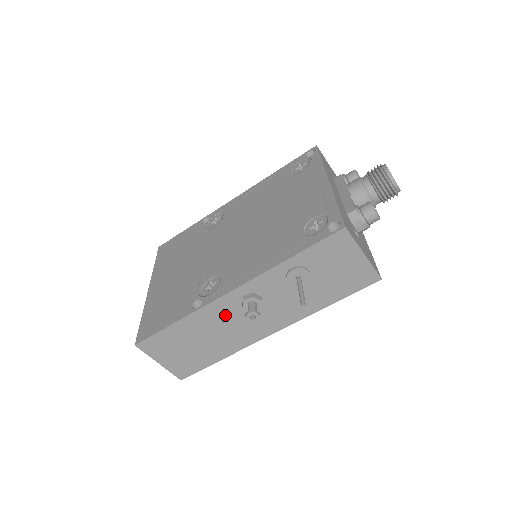
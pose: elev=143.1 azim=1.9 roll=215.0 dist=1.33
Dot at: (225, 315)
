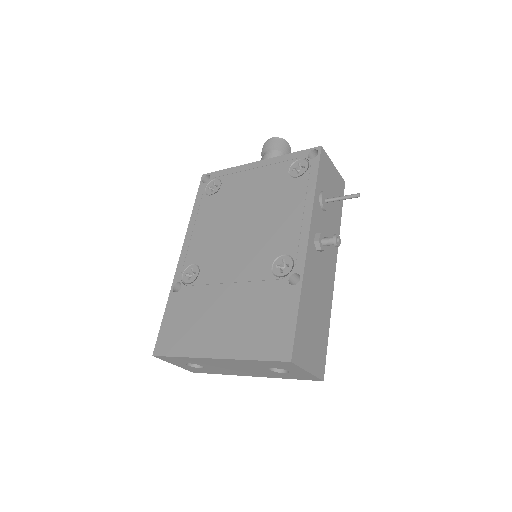
Dot at: (314, 270)
